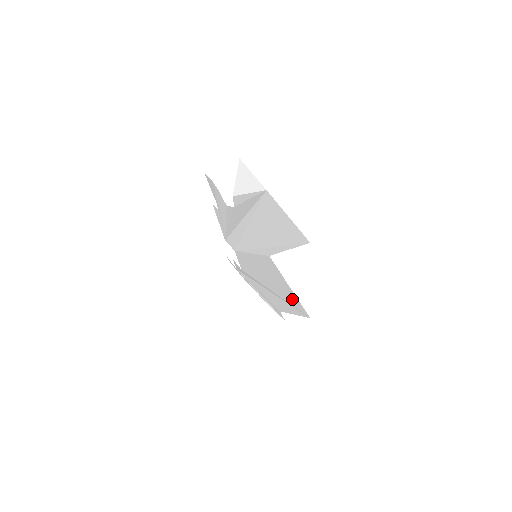
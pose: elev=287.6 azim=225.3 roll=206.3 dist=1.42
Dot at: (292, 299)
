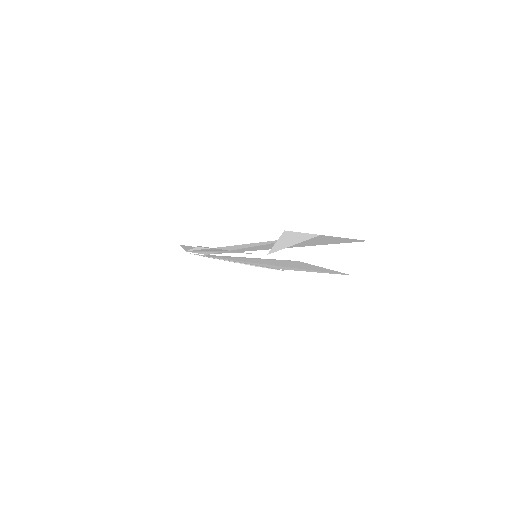
Dot at: (322, 270)
